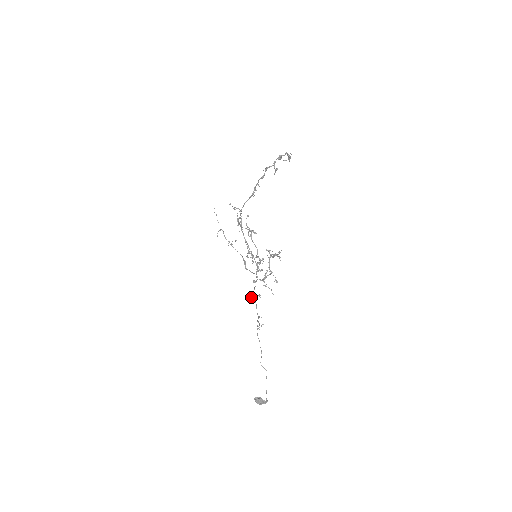
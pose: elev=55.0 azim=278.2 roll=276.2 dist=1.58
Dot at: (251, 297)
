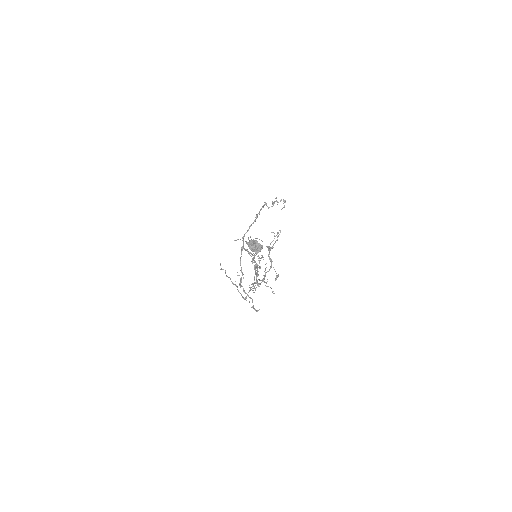
Dot at: (249, 287)
